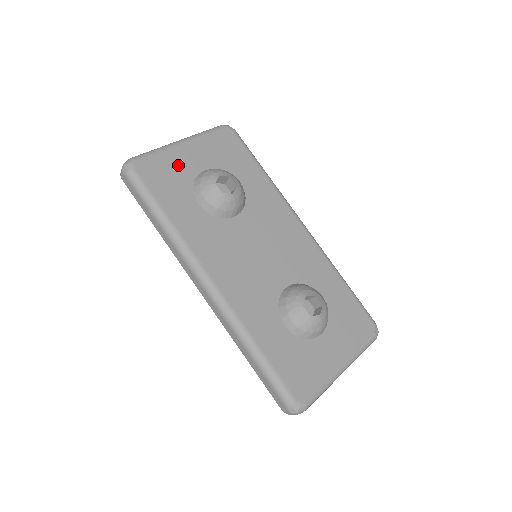
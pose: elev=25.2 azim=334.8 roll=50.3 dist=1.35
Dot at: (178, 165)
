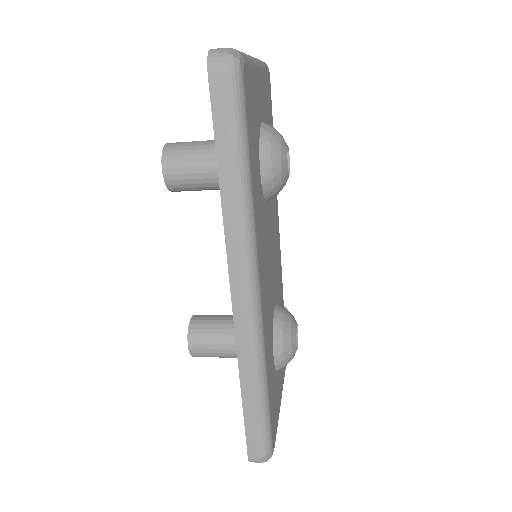
Dot at: (256, 98)
